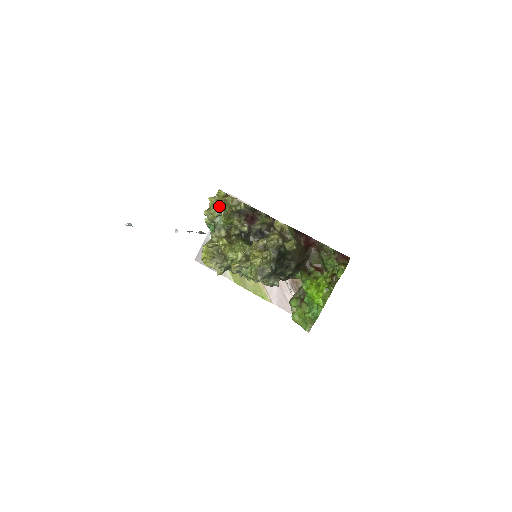
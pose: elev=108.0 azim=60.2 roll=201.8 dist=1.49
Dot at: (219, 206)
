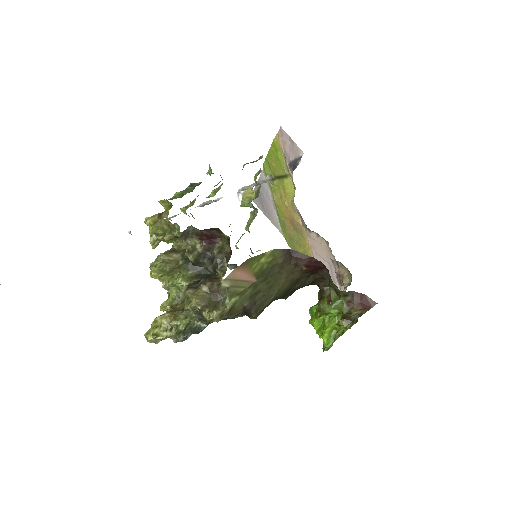
Dot at: (152, 228)
